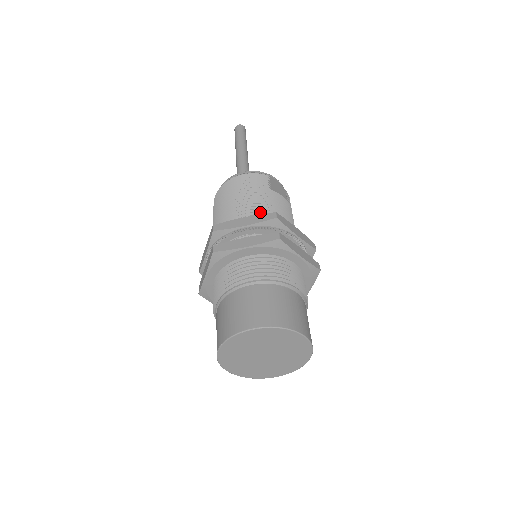
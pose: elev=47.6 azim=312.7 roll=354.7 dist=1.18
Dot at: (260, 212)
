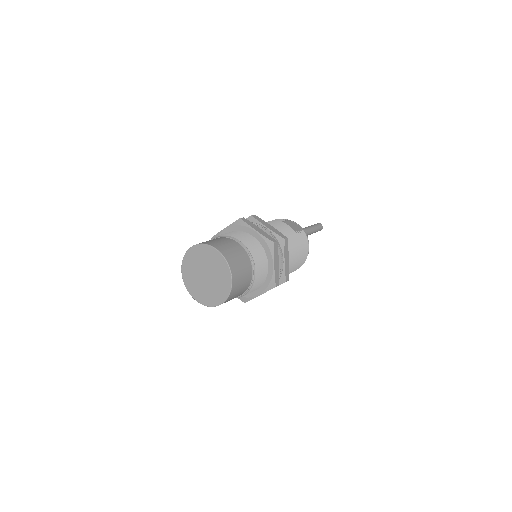
Dot at: occluded
